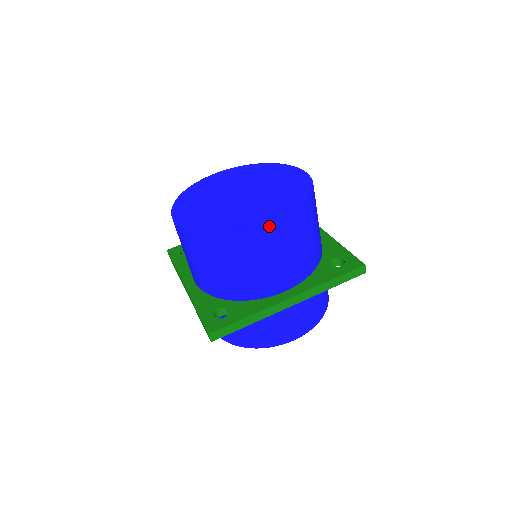
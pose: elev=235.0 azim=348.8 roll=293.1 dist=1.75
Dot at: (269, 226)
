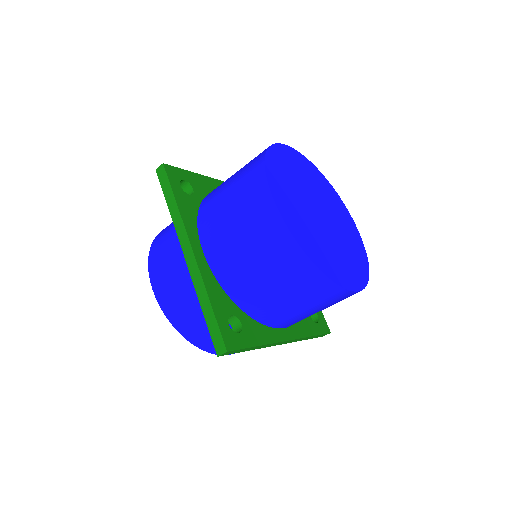
Dot at: (354, 292)
